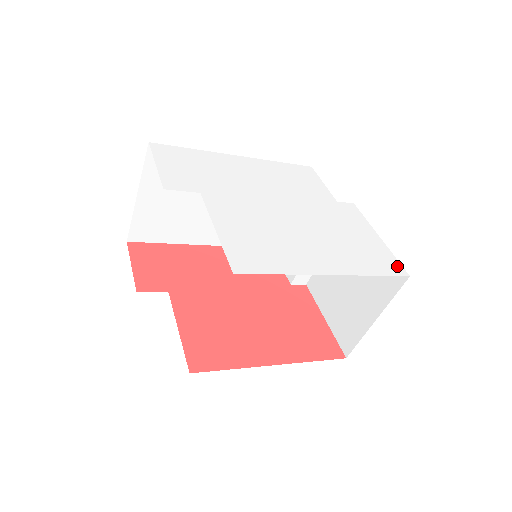
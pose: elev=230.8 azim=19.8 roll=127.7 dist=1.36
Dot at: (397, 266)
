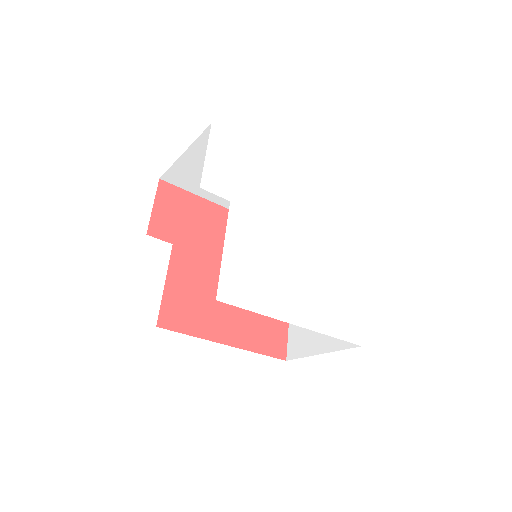
Dot at: (357, 333)
